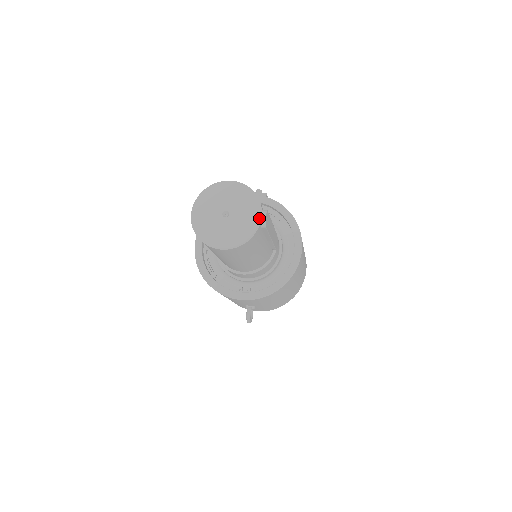
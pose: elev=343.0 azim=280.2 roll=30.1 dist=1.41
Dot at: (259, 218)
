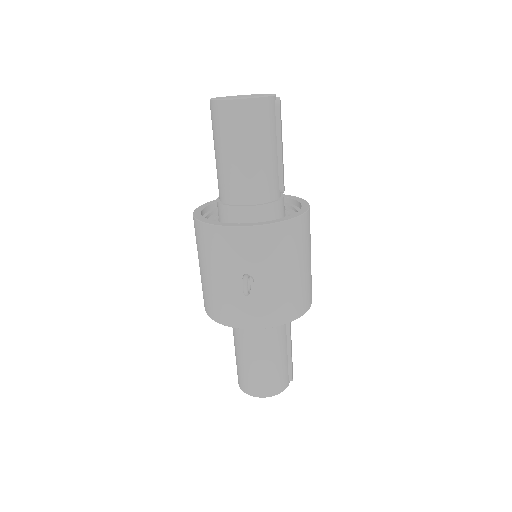
Dot at: (274, 94)
